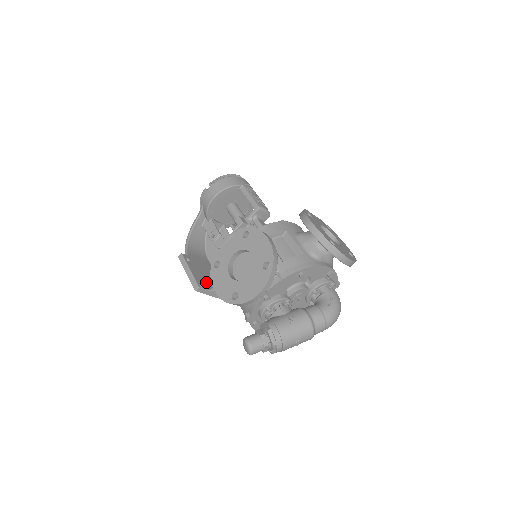
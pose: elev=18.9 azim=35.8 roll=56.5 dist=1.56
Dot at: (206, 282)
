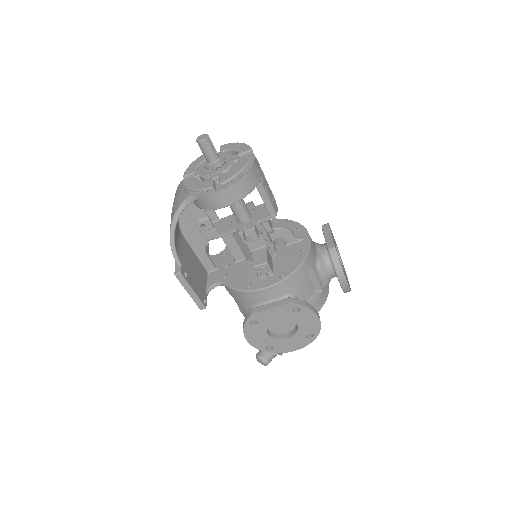
Dot at: (202, 288)
